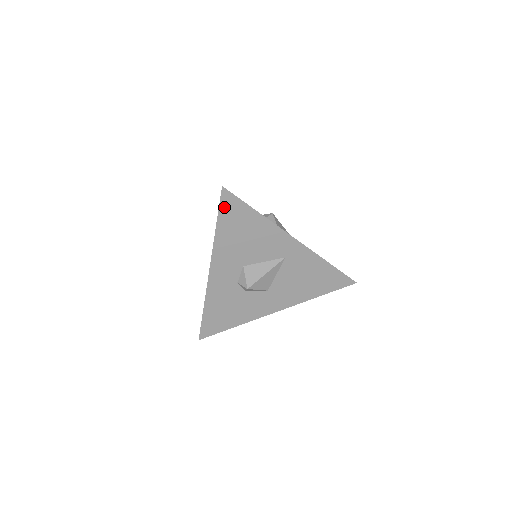
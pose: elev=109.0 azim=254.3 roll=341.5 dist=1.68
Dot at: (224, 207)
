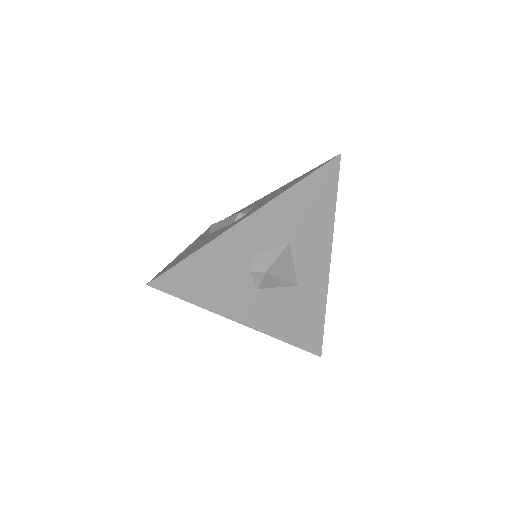
Dot at: occluded
